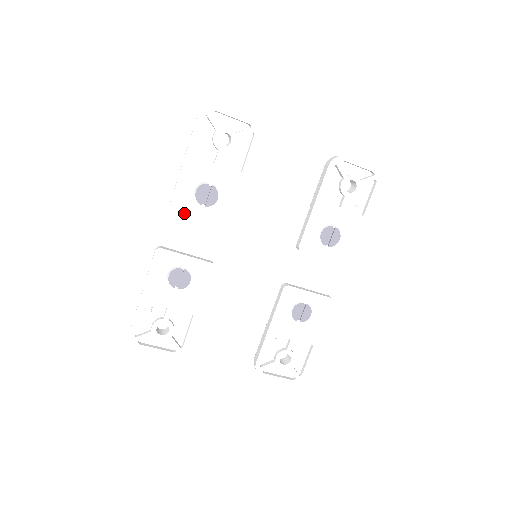
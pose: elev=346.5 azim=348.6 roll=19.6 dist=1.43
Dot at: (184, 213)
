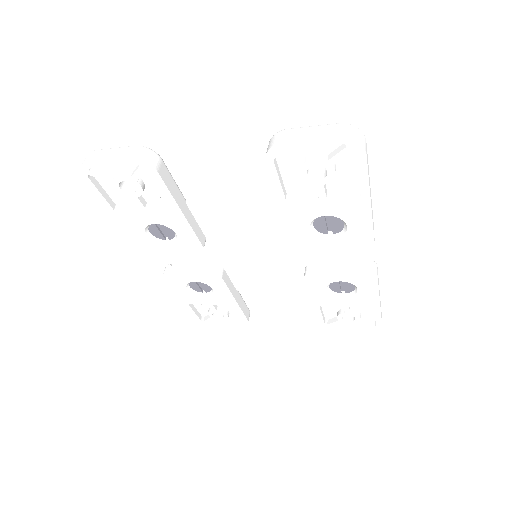
Dot at: (156, 251)
